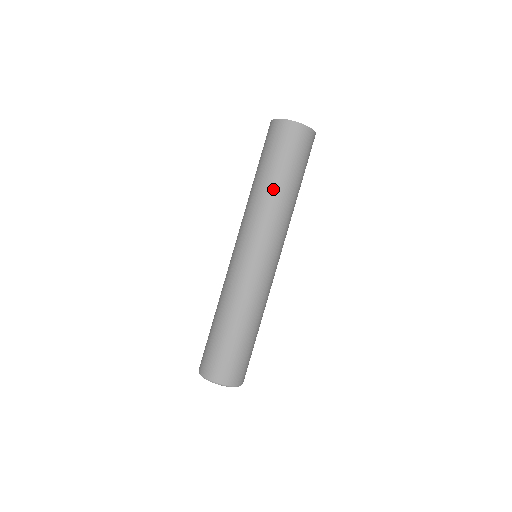
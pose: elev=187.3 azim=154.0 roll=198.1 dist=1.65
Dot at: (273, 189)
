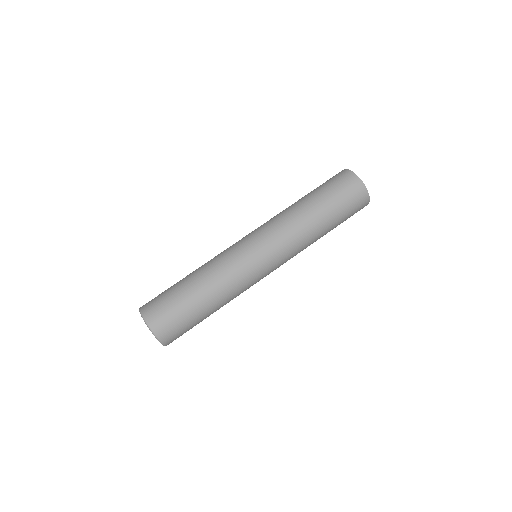
Dot at: (302, 206)
